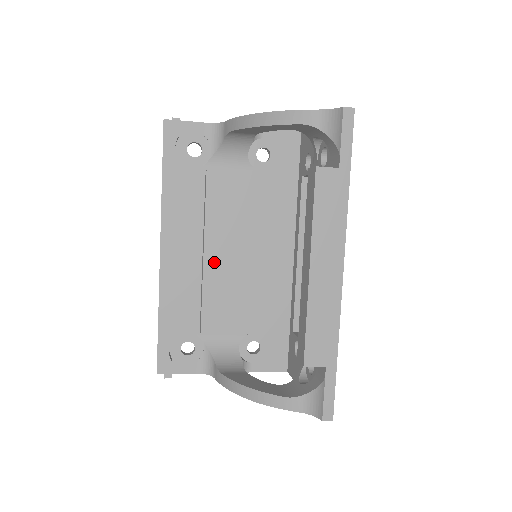
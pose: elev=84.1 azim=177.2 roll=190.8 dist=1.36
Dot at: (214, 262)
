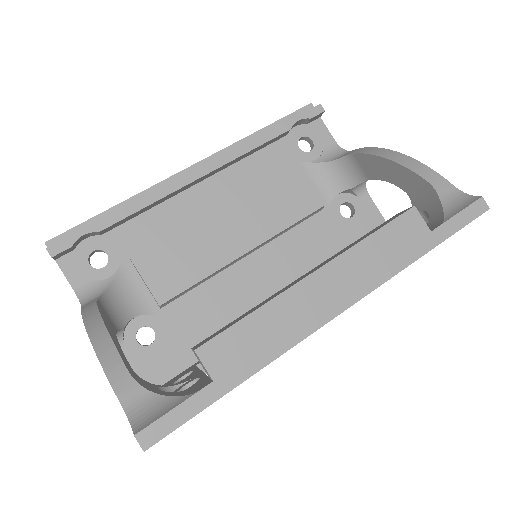
Dot at: (217, 222)
